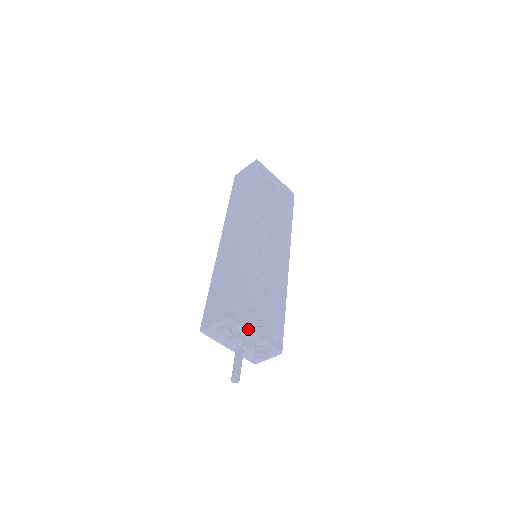
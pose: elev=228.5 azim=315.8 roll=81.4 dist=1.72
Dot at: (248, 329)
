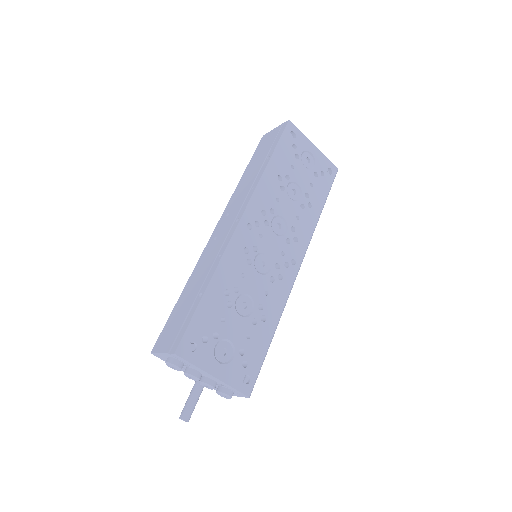
Dot at: (202, 368)
